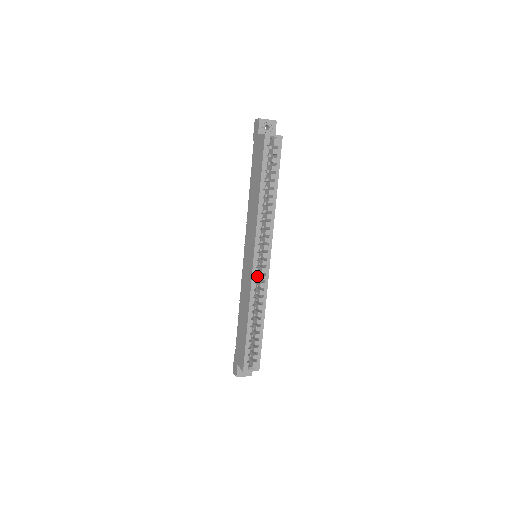
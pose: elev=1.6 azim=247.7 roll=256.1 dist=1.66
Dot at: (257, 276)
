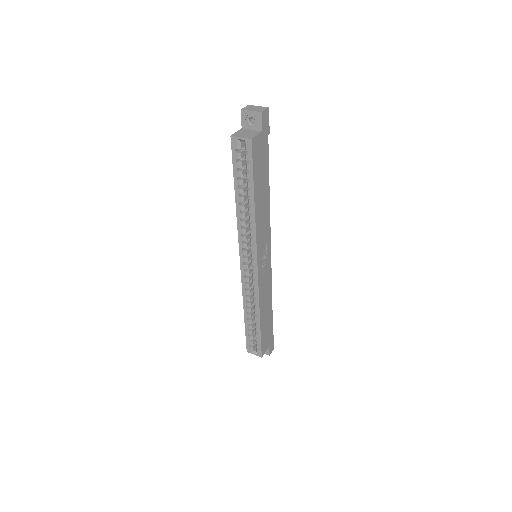
Dot at: (248, 278)
